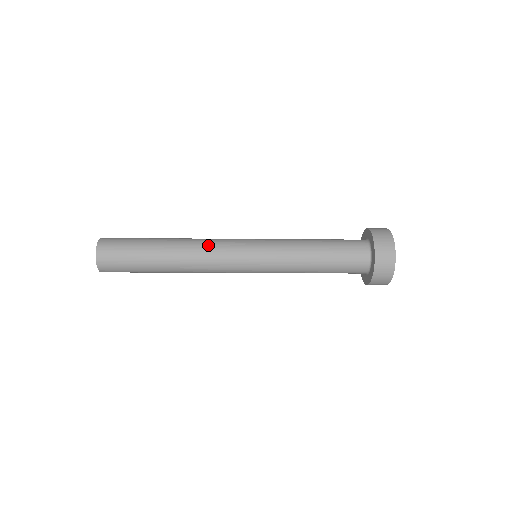
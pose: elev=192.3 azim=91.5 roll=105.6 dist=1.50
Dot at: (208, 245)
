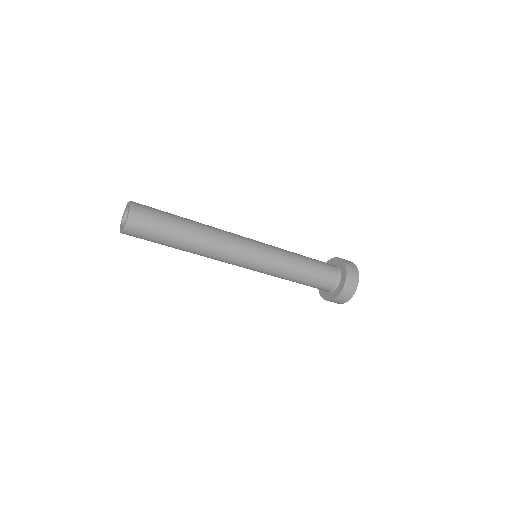
Dot at: (227, 239)
